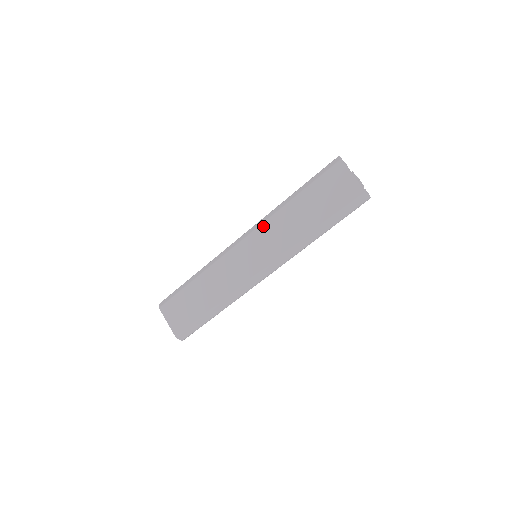
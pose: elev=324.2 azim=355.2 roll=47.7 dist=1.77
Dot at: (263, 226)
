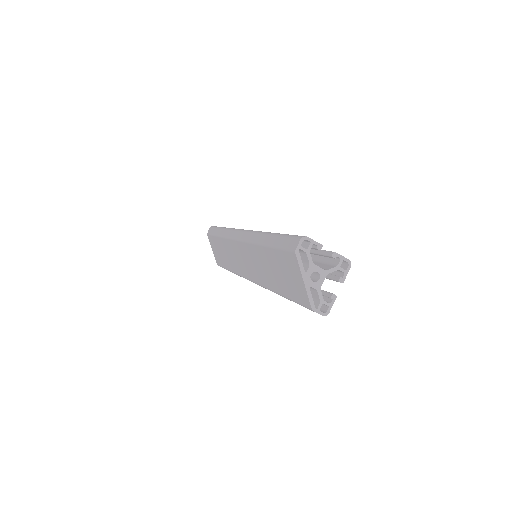
Dot at: (247, 245)
